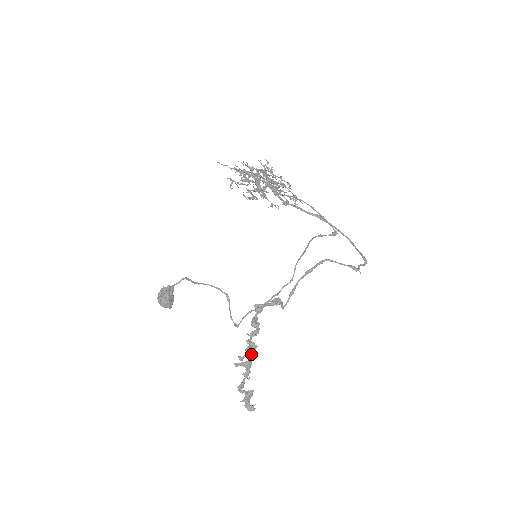
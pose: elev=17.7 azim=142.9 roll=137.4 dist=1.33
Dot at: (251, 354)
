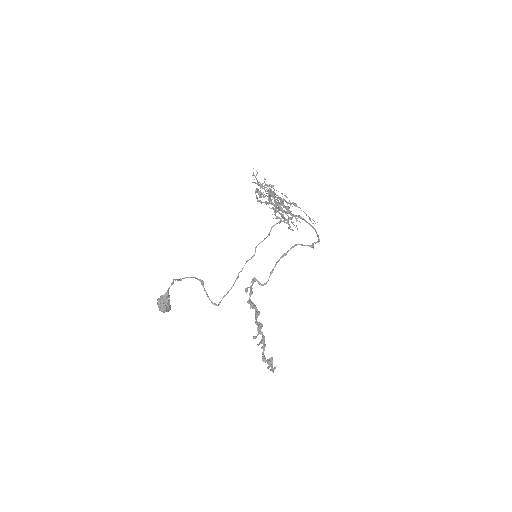
Dot at: (262, 332)
